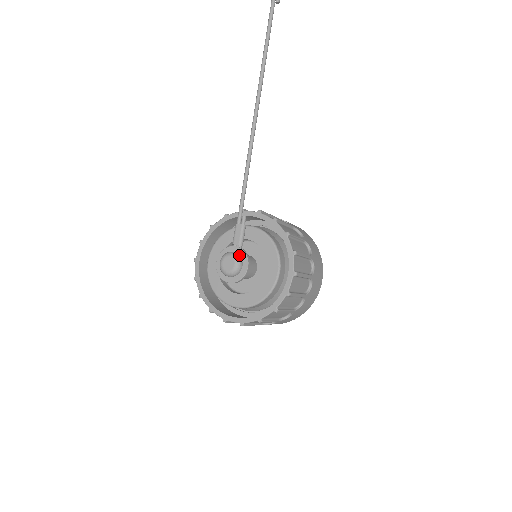
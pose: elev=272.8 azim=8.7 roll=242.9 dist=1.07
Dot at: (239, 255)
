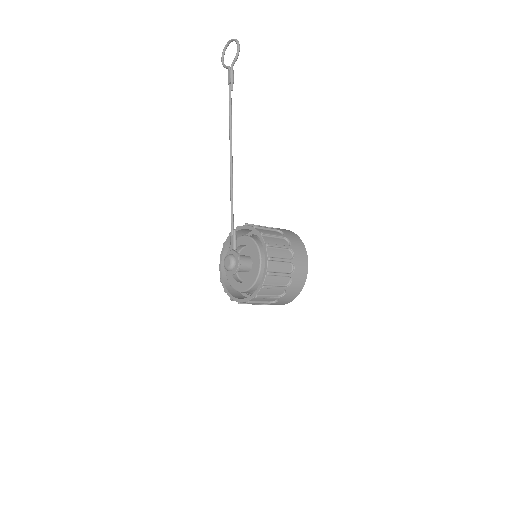
Dot at: (233, 255)
